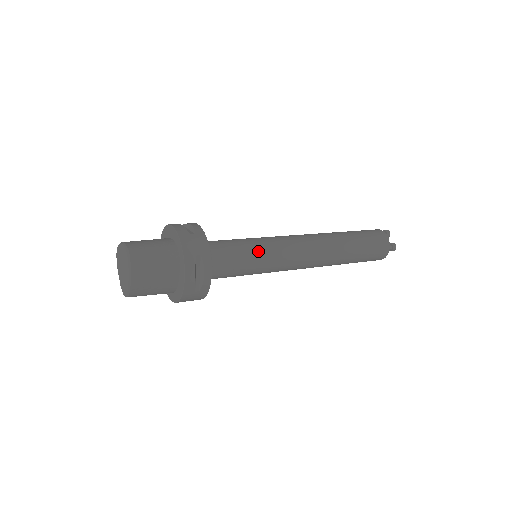
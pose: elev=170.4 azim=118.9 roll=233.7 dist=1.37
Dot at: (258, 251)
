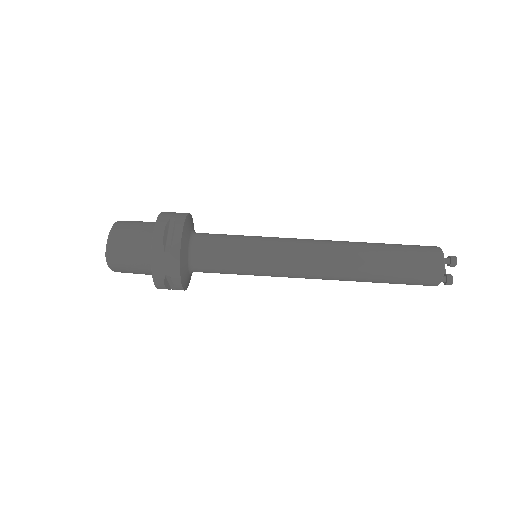
Dot at: (247, 266)
